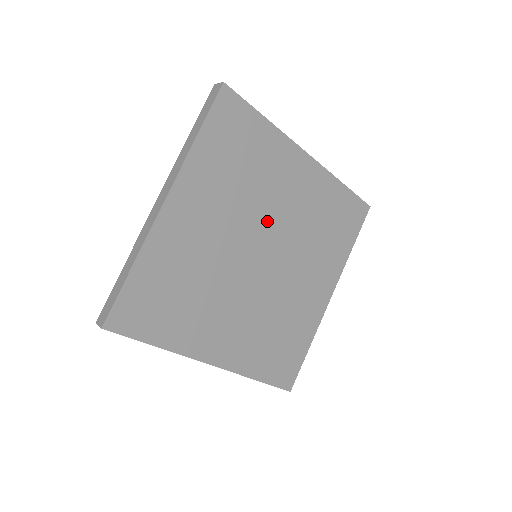
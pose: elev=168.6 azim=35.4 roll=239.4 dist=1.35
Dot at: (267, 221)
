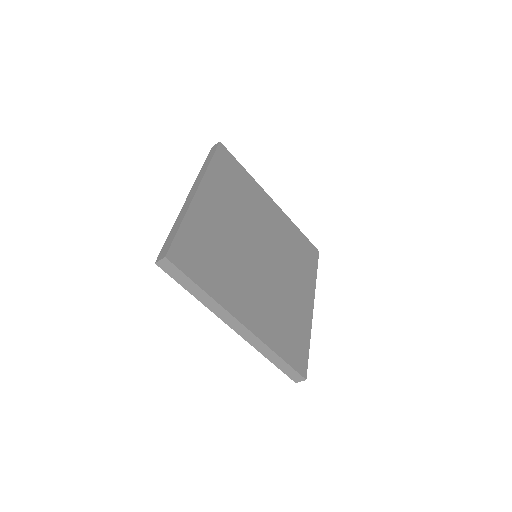
Dot at: (259, 231)
